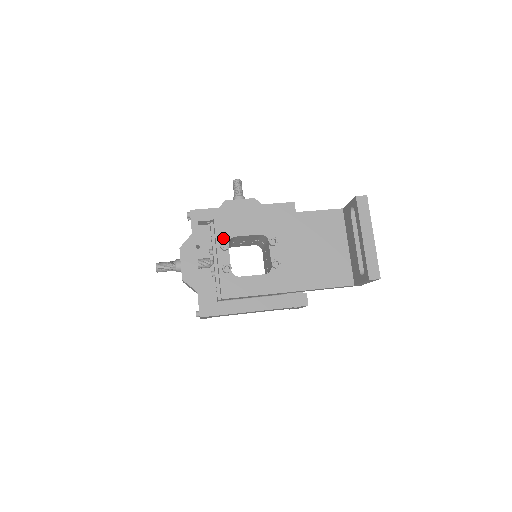
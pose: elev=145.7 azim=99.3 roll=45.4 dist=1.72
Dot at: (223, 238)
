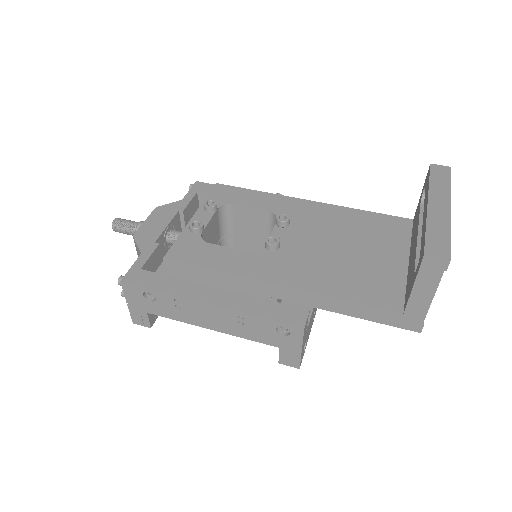
Dot at: occluded
